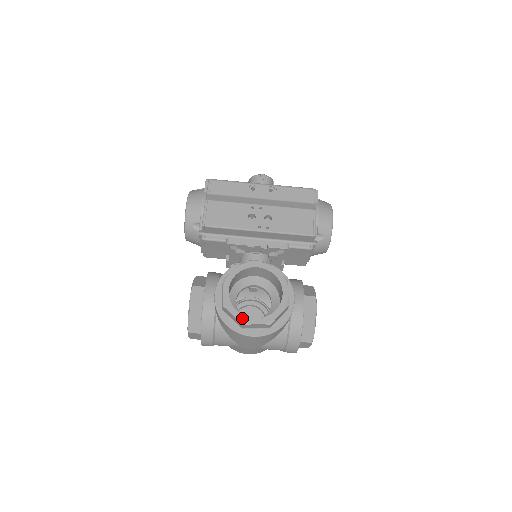
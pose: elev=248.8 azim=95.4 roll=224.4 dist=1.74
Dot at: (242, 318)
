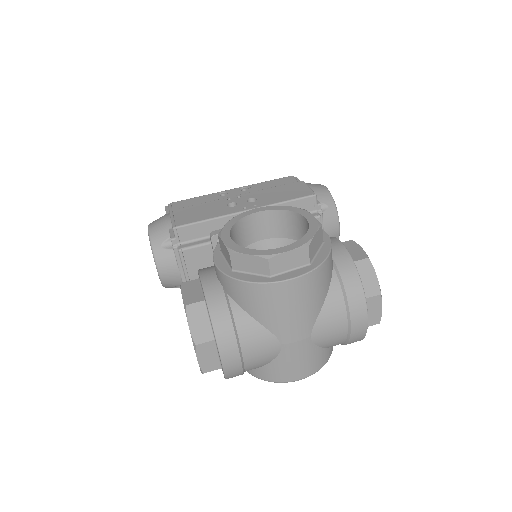
Dot at: (263, 252)
